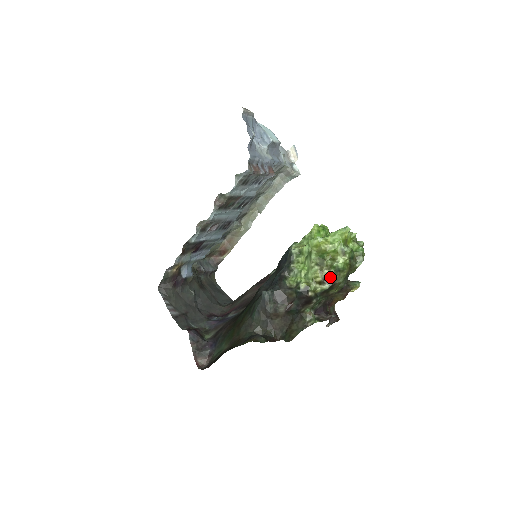
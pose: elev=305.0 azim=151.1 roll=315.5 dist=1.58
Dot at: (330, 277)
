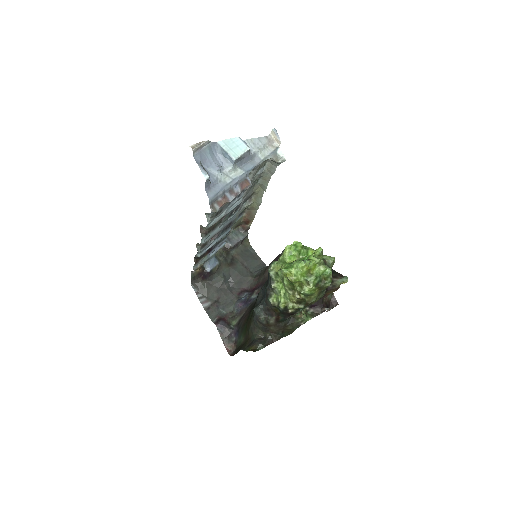
Dot at: (302, 300)
